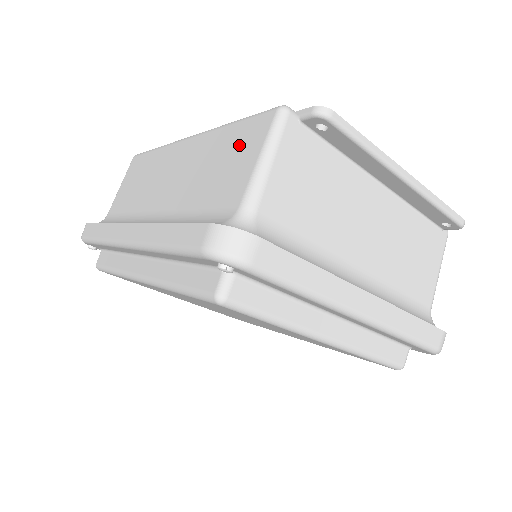
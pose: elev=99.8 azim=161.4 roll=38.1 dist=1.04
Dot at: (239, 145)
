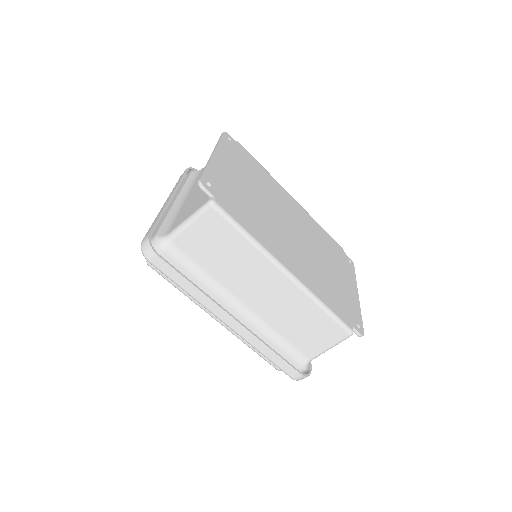
Dot at: (323, 330)
